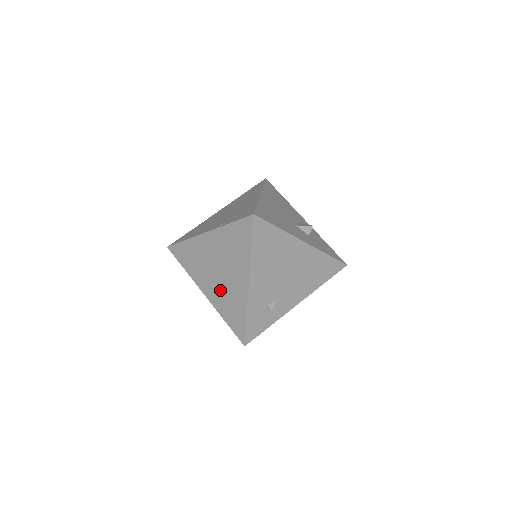
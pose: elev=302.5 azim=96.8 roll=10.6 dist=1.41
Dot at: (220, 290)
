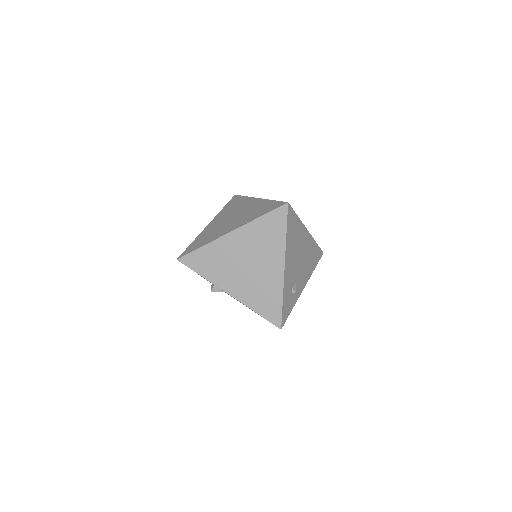
Dot at: (250, 283)
